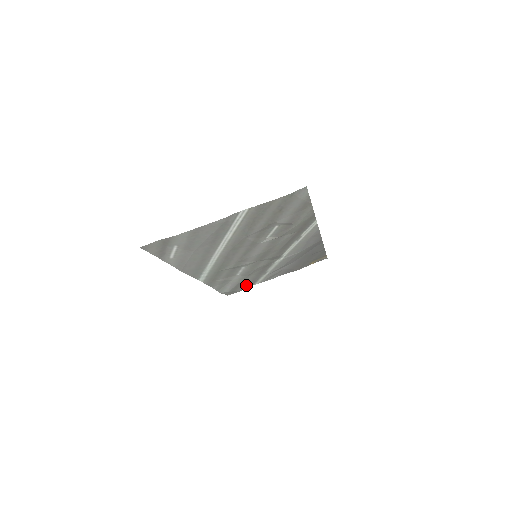
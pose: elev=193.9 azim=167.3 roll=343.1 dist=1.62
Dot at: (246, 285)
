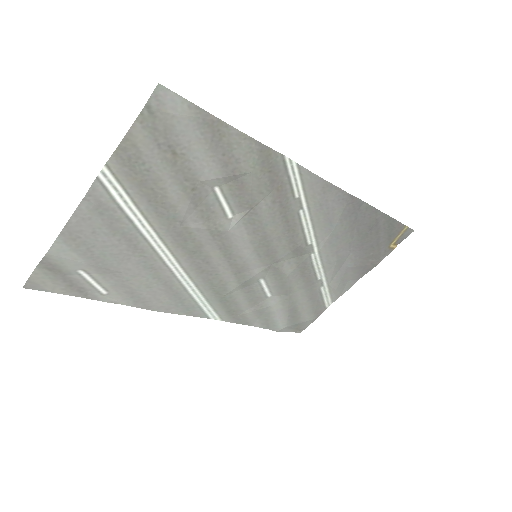
Dot at: (310, 310)
